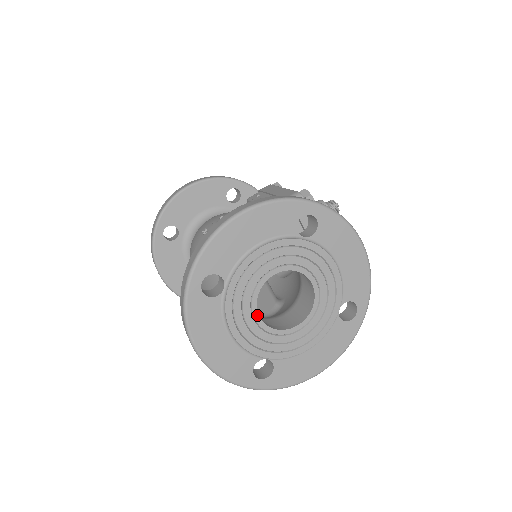
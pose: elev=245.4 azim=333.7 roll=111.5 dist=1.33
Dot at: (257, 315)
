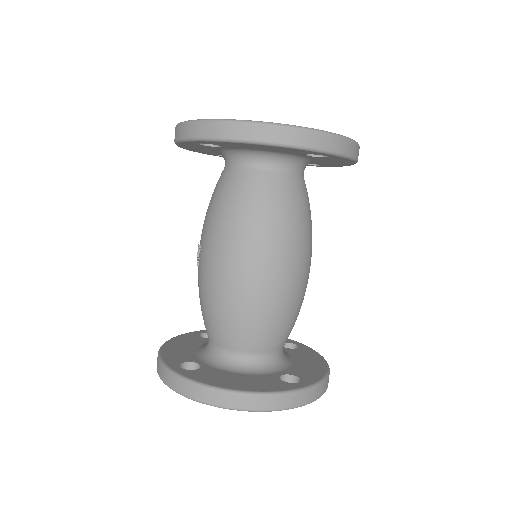
Dot at: occluded
